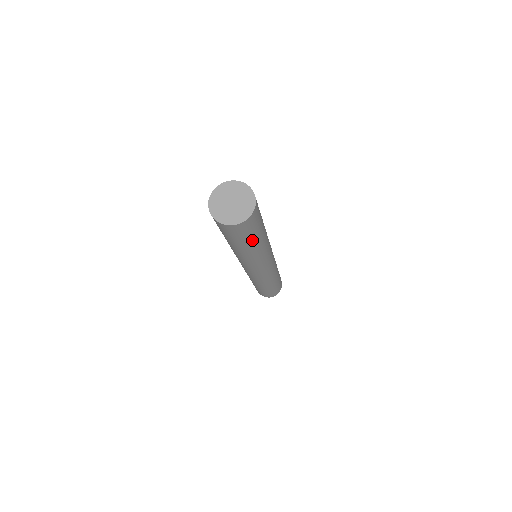
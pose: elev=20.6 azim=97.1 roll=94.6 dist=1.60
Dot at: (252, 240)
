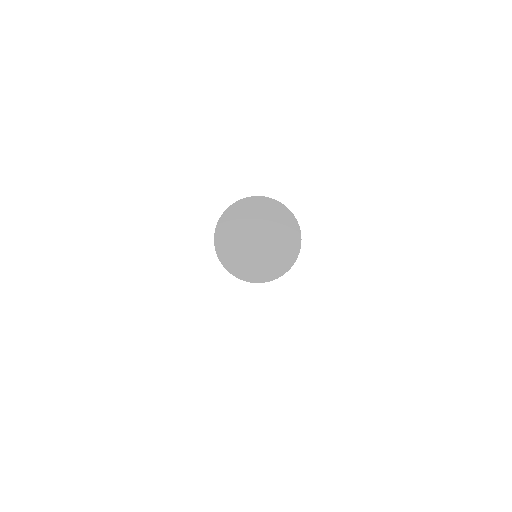
Dot at: occluded
